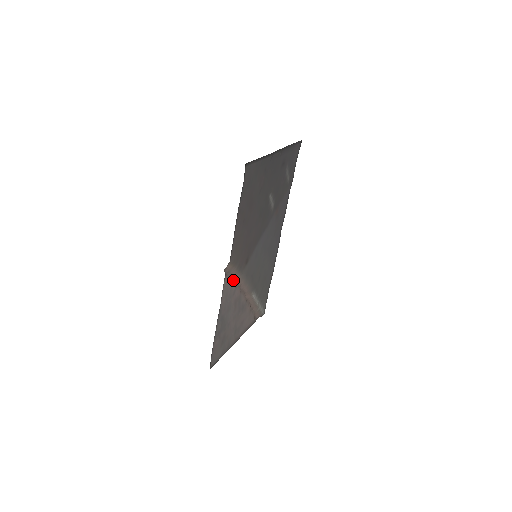
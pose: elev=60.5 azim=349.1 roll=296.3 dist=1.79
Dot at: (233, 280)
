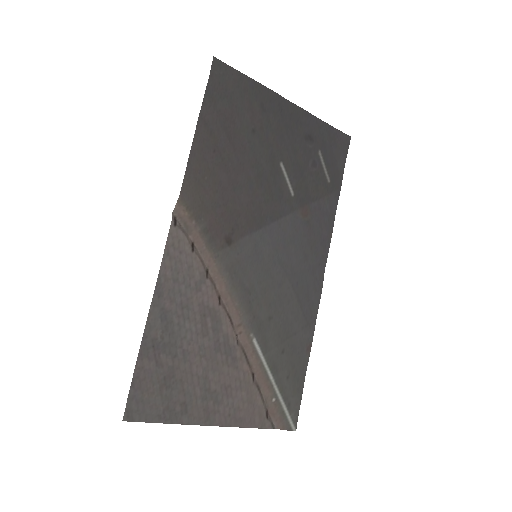
Dot at: (196, 255)
